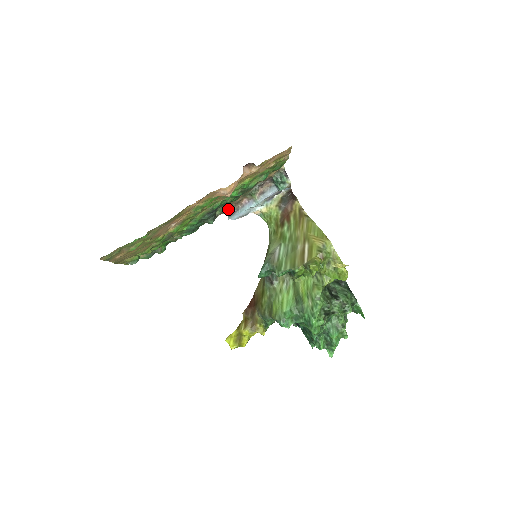
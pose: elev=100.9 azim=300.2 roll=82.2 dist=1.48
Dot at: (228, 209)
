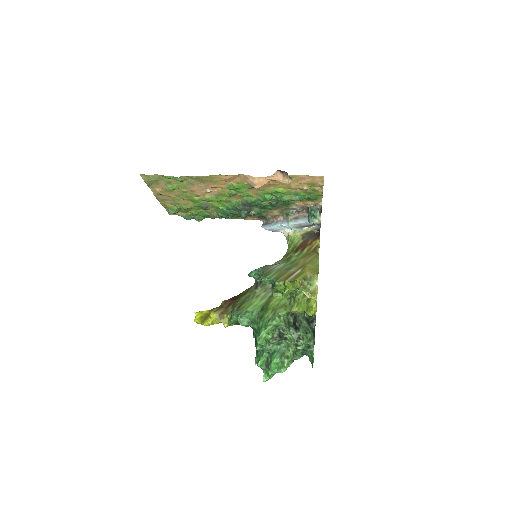
Dot at: (265, 218)
